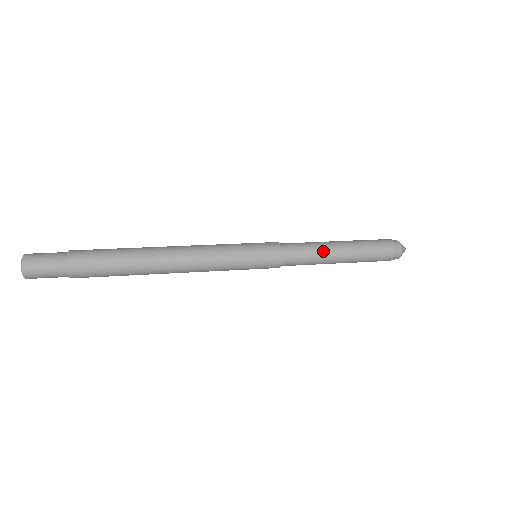
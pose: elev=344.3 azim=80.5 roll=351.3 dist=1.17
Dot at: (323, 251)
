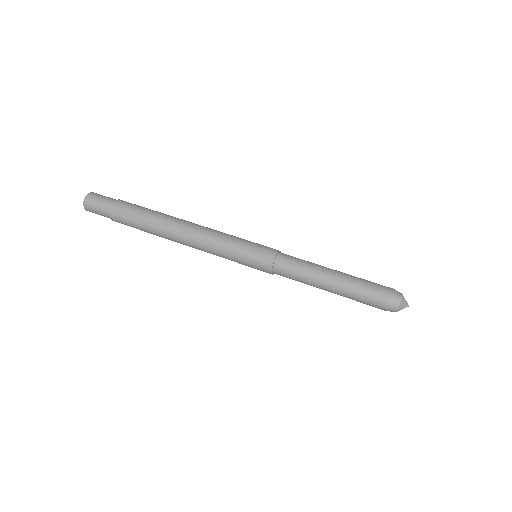
Dot at: (314, 274)
